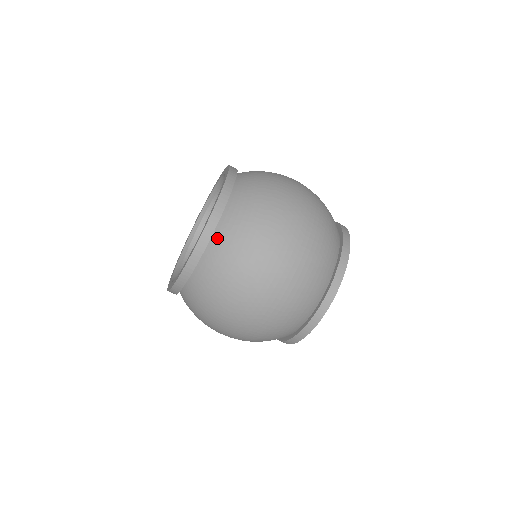
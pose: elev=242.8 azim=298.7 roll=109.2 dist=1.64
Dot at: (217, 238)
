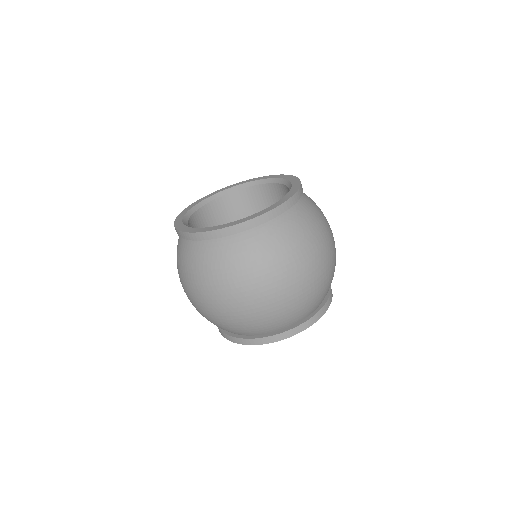
Dot at: (288, 215)
